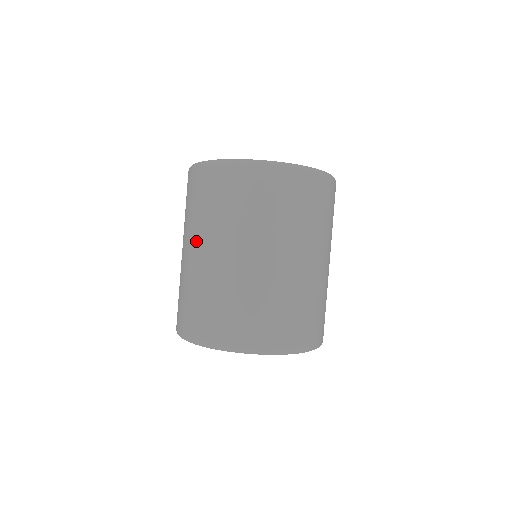
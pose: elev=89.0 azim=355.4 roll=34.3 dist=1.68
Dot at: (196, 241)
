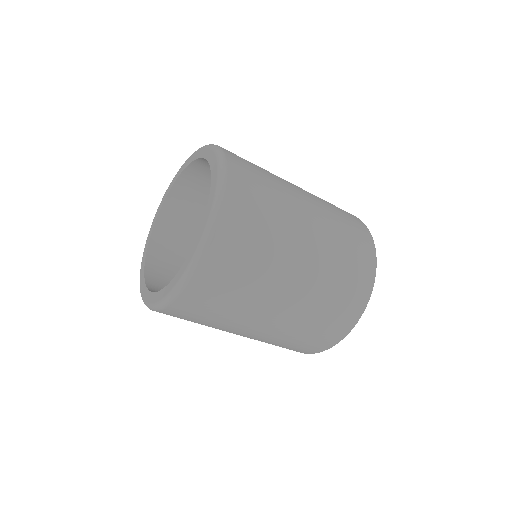
Dot at: (256, 319)
